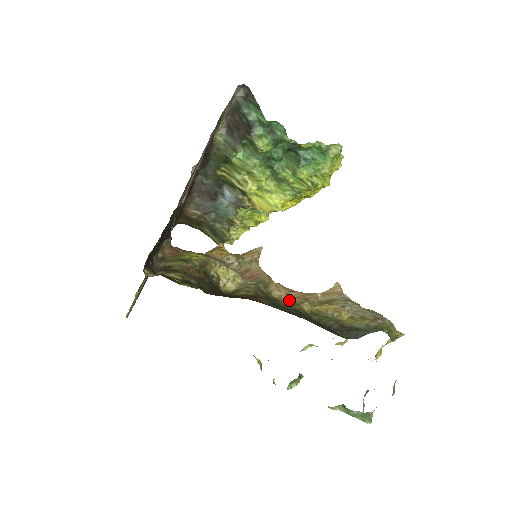
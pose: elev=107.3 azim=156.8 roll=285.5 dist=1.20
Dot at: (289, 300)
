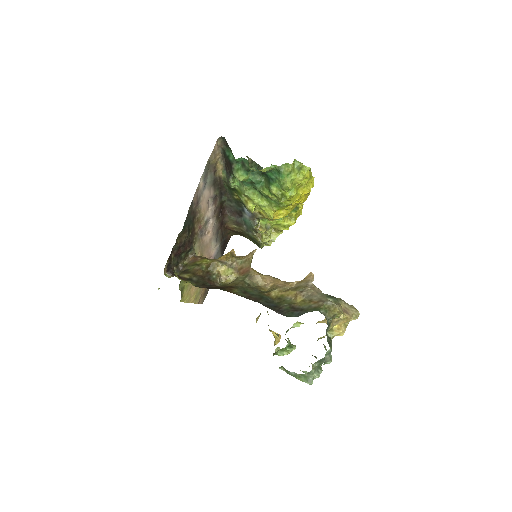
Dot at: (270, 288)
